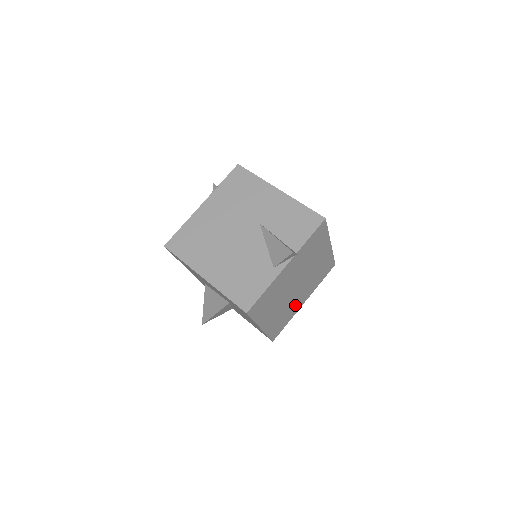
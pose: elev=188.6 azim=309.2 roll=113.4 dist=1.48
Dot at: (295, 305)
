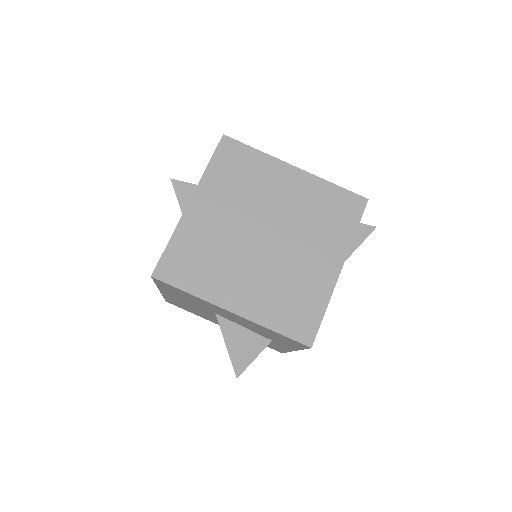
Dot at: (309, 274)
